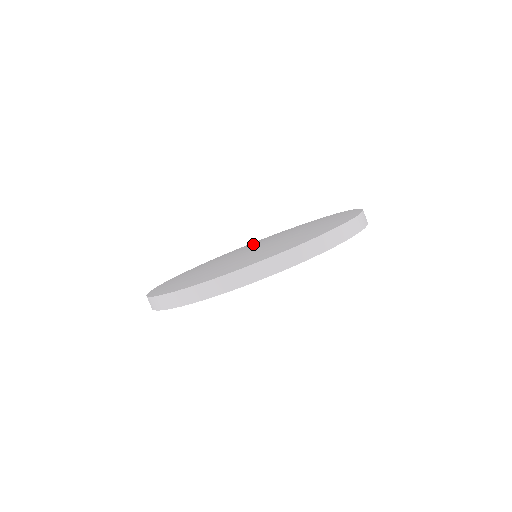
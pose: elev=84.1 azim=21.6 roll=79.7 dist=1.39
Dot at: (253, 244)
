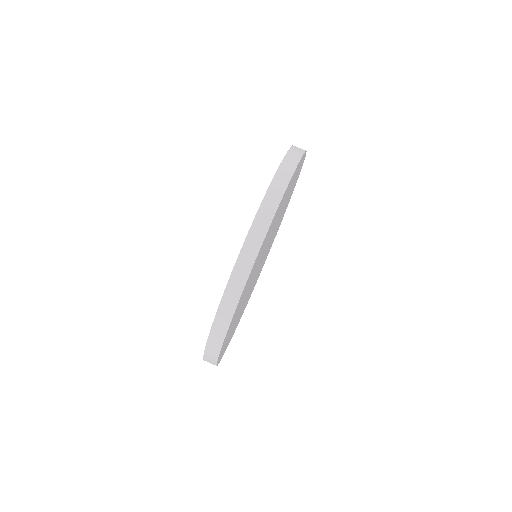
Dot at: occluded
